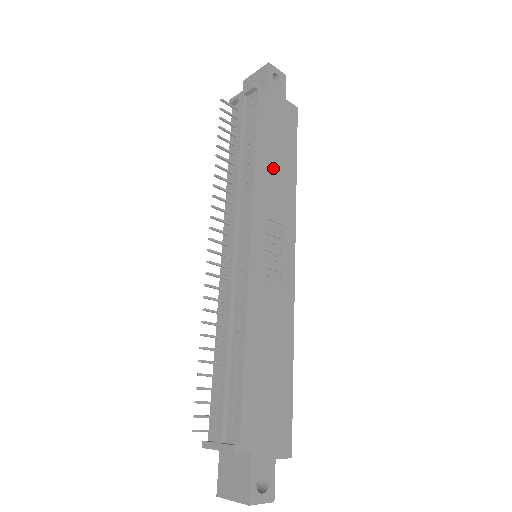
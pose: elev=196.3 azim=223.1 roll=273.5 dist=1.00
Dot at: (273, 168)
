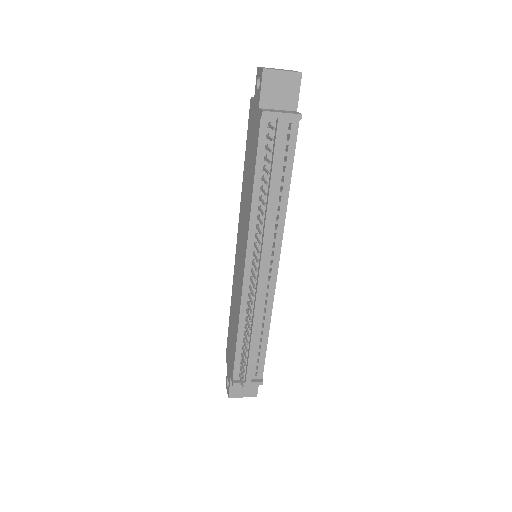
Dot at: occluded
